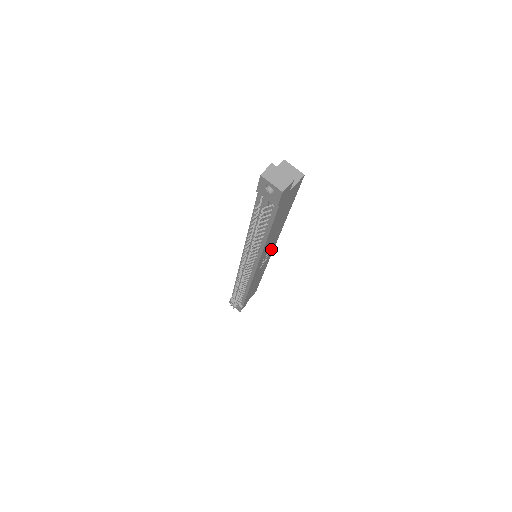
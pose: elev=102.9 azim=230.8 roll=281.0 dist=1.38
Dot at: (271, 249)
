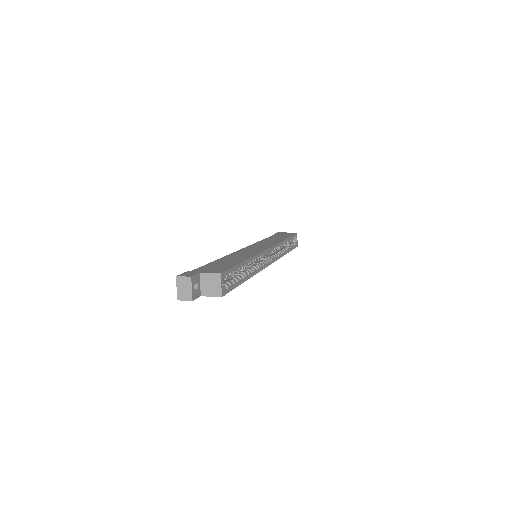
Dot at: occluded
